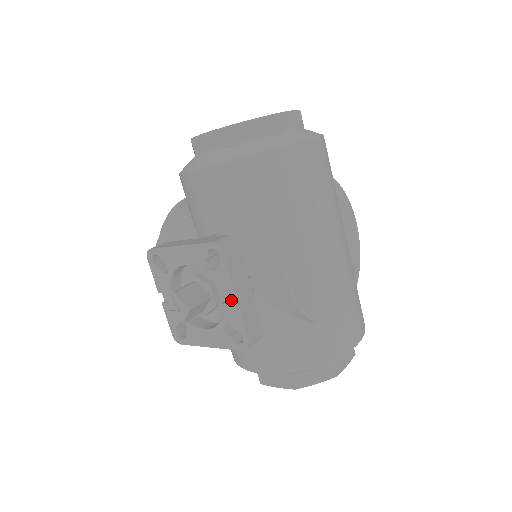
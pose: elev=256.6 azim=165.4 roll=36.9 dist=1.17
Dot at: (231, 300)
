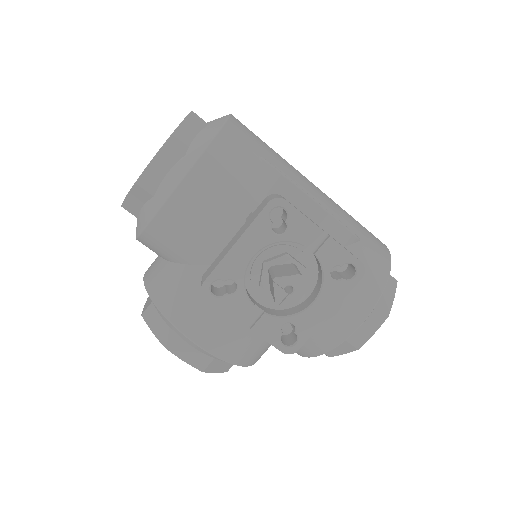
Dot at: (318, 244)
